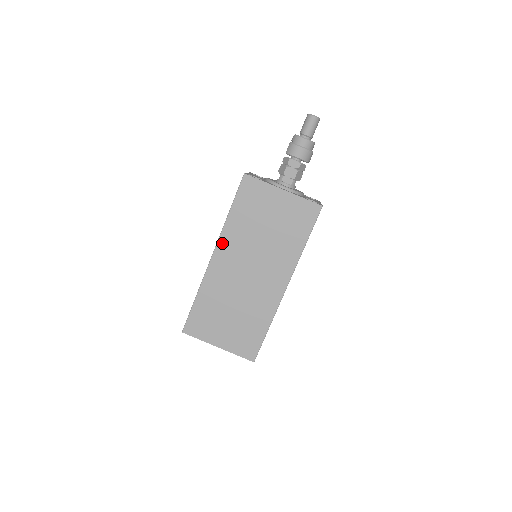
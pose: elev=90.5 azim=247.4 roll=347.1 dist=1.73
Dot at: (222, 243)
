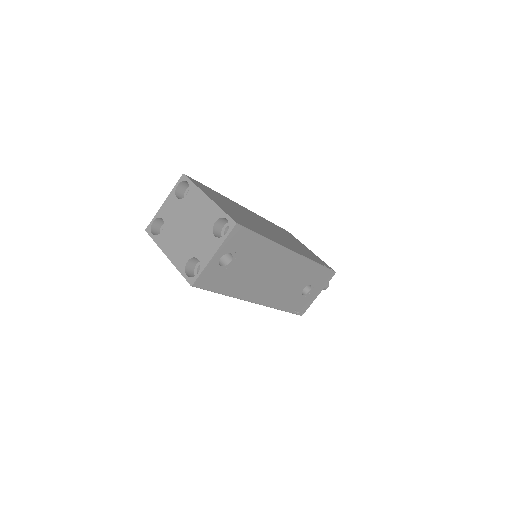
Dot at: (256, 214)
